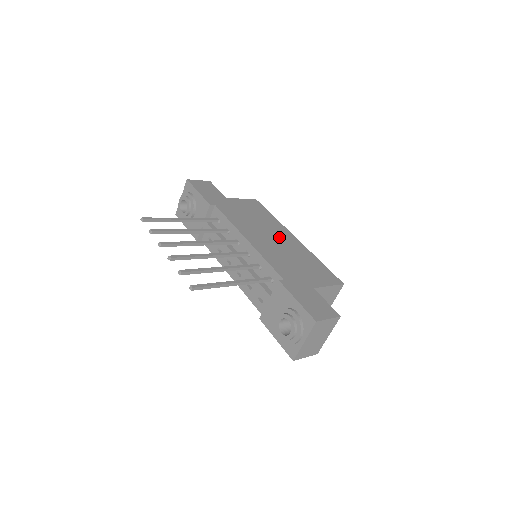
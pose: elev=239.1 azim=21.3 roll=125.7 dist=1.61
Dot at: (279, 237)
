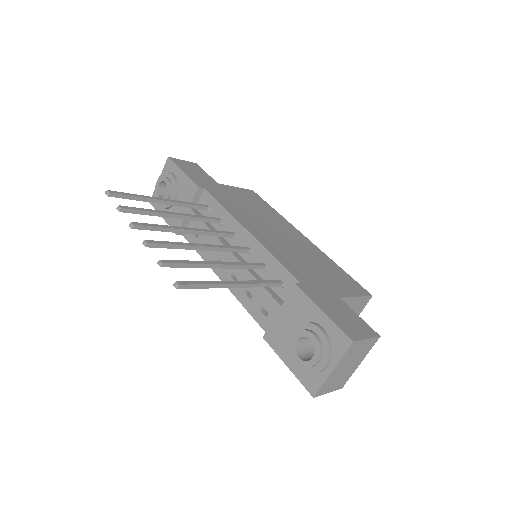
Dot at: (286, 233)
